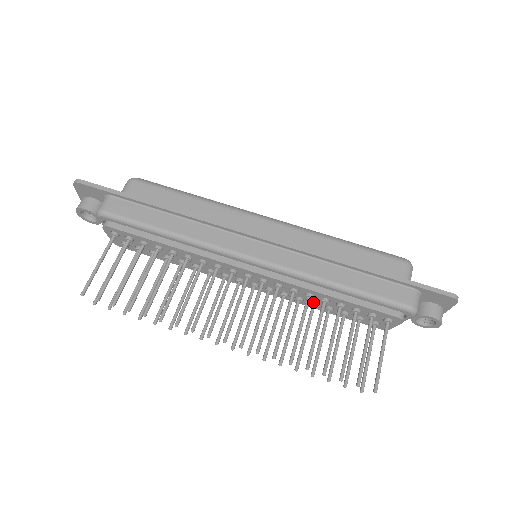
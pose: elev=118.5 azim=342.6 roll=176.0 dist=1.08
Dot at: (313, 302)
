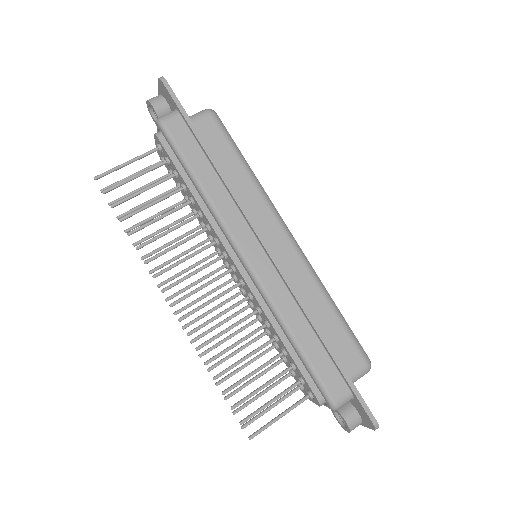
Dot at: (268, 330)
